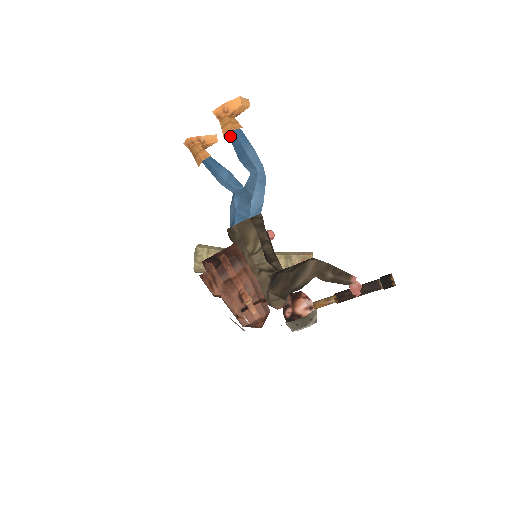
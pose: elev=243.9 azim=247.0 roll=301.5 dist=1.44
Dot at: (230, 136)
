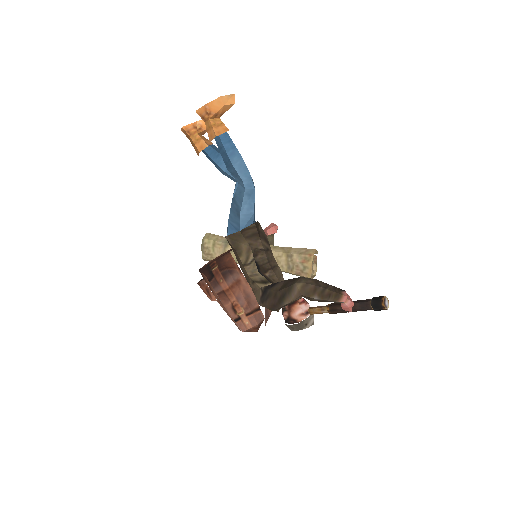
Dot at: (216, 140)
